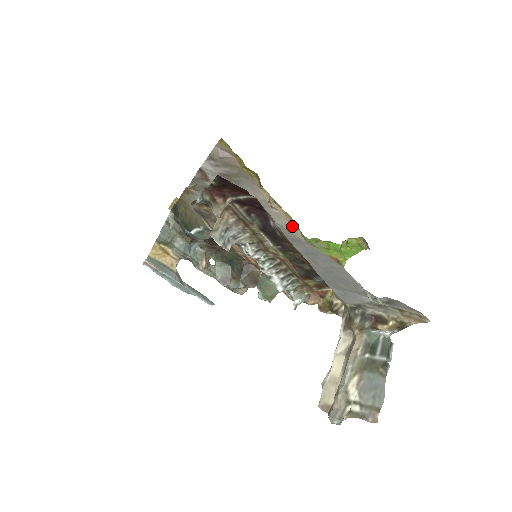
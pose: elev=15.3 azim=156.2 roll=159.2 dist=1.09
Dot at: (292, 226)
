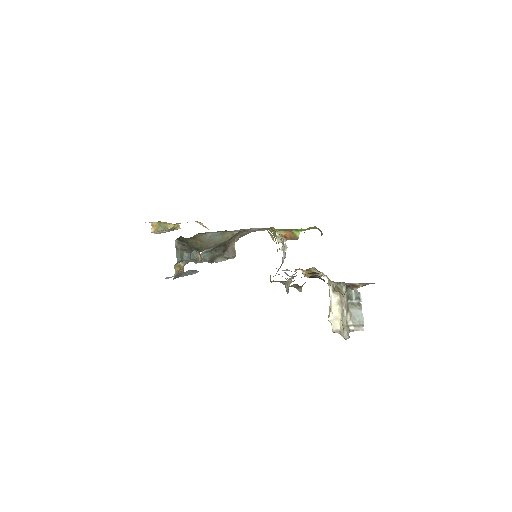
Dot at: occluded
